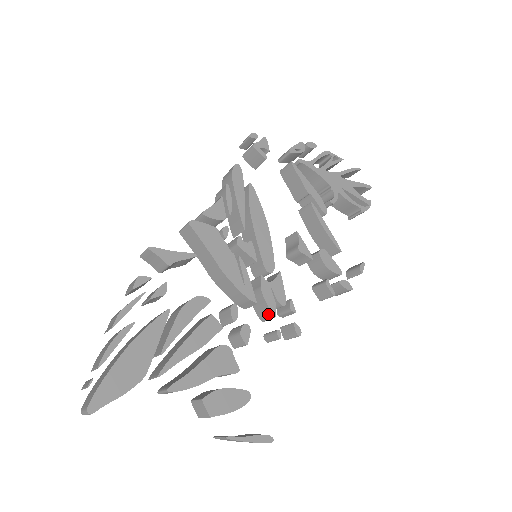
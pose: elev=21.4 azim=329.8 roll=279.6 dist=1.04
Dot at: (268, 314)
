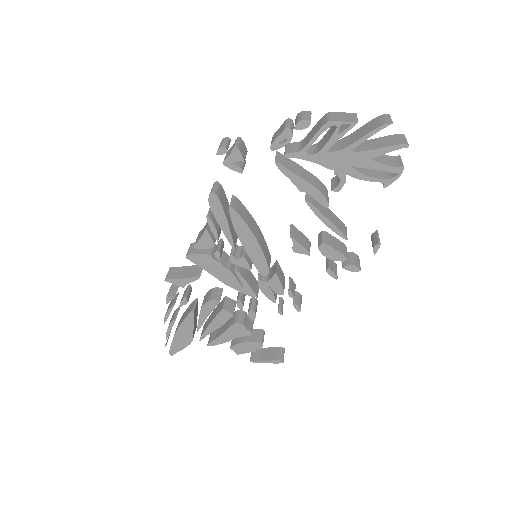
Dot at: (272, 298)
